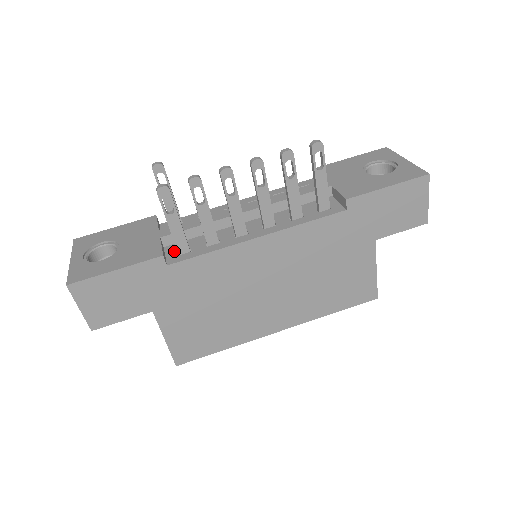
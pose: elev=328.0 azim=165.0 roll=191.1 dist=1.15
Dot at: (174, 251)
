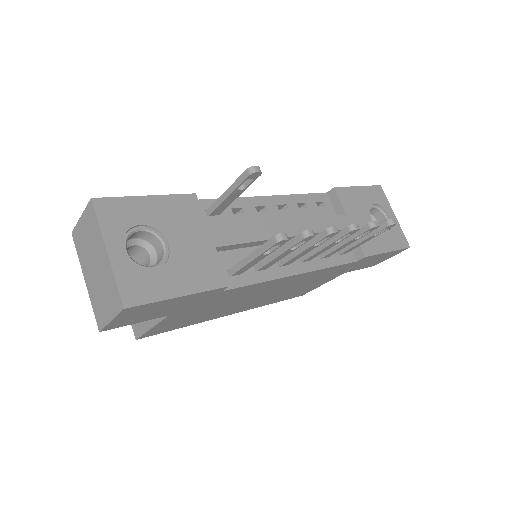
Dot at: (224, 266)
